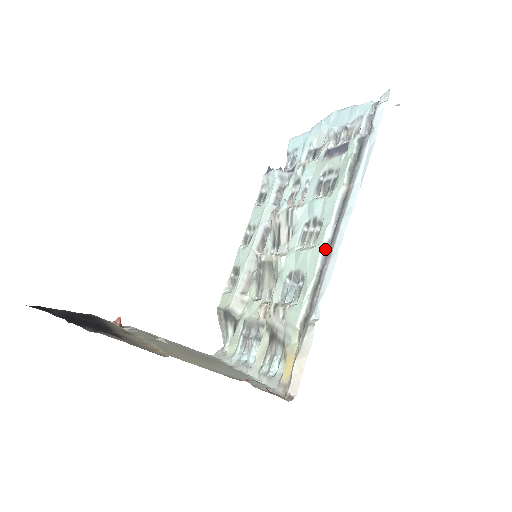
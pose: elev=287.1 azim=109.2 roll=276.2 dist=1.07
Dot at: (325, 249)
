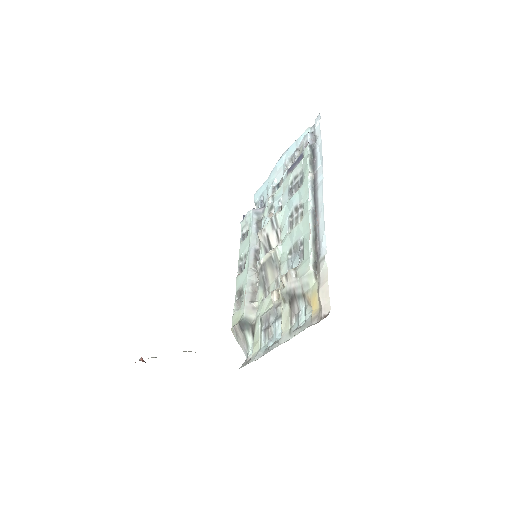
Dot at: (312, 214)
